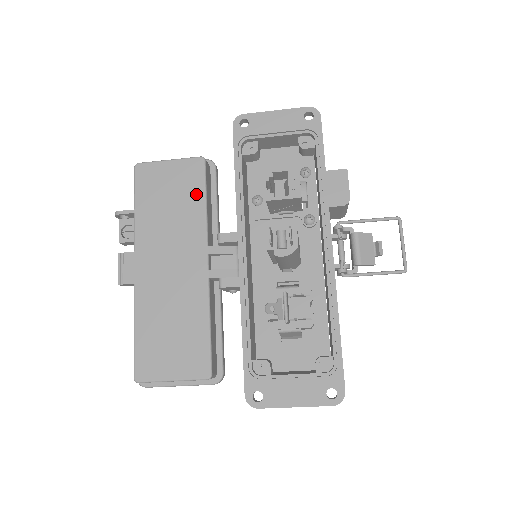
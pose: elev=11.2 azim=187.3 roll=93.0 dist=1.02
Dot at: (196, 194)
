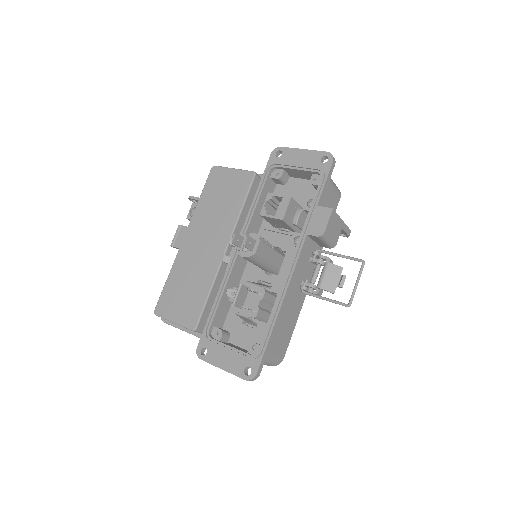
Dot at: (239, 198)
